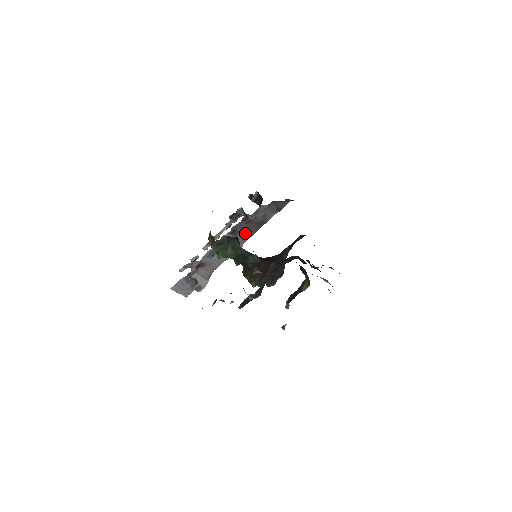
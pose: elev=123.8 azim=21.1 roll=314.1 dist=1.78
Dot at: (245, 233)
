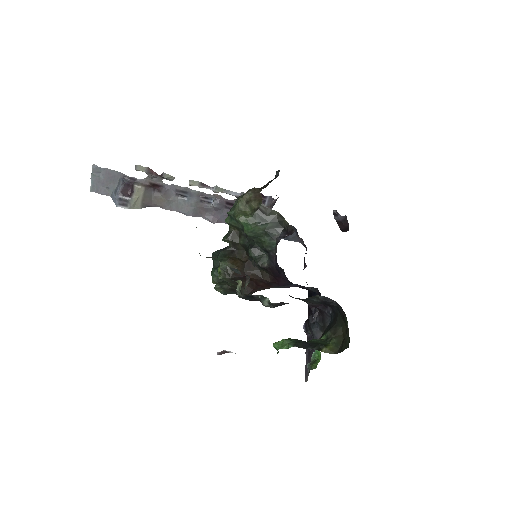
Dot at: occluded
